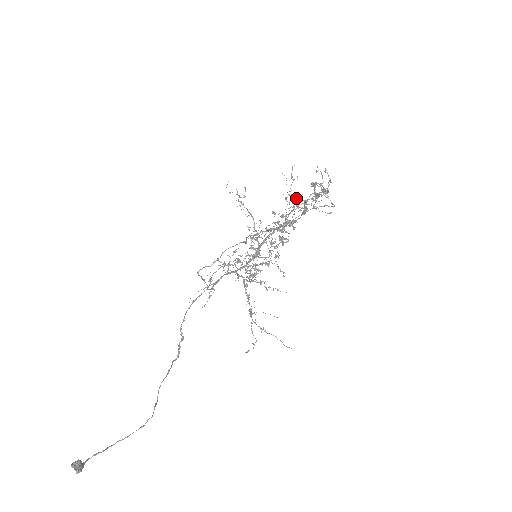
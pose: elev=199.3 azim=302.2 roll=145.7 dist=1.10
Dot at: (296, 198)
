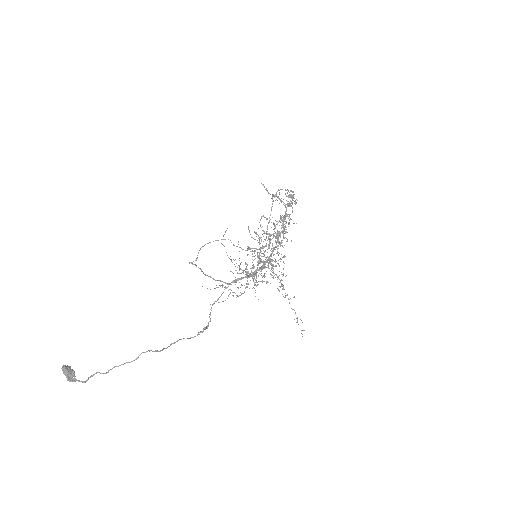
Dot at: (280, 218)
